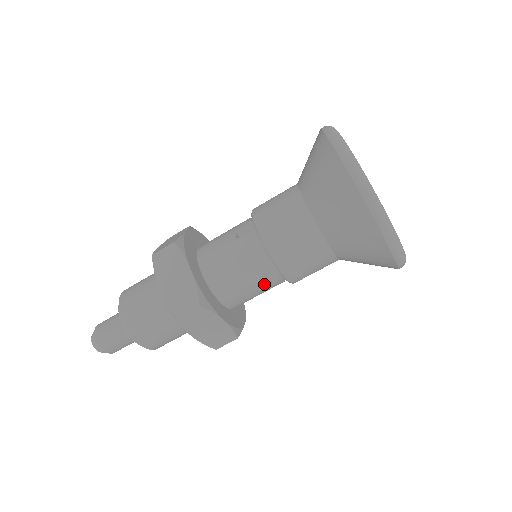
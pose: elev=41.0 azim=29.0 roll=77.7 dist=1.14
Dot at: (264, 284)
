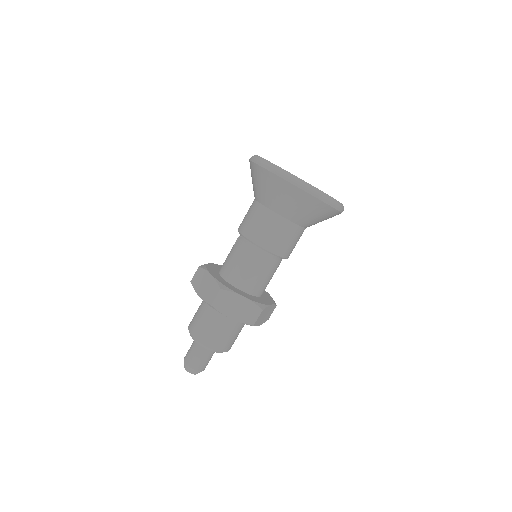
Dot at: (261, 265)
